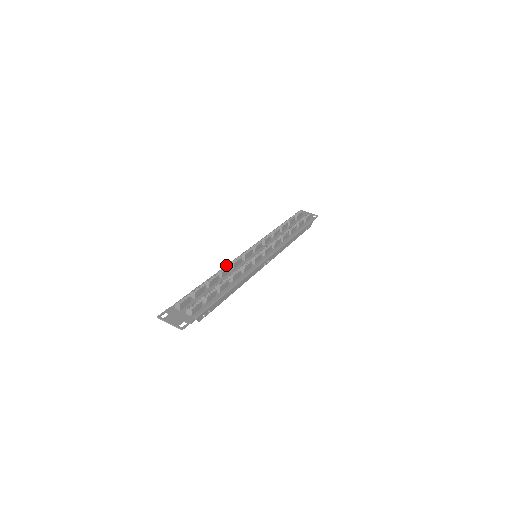
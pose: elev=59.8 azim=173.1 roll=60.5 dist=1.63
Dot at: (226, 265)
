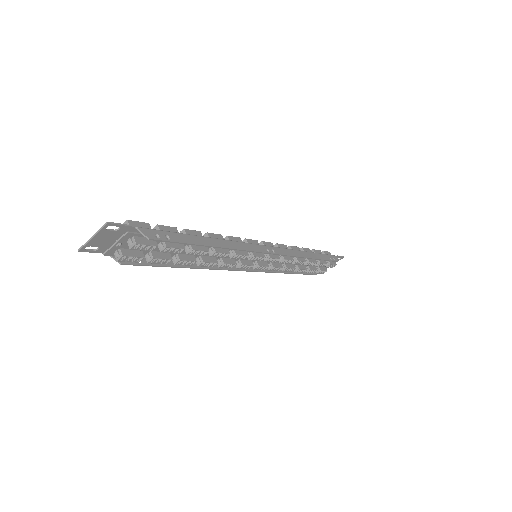
Dot at: occluded
